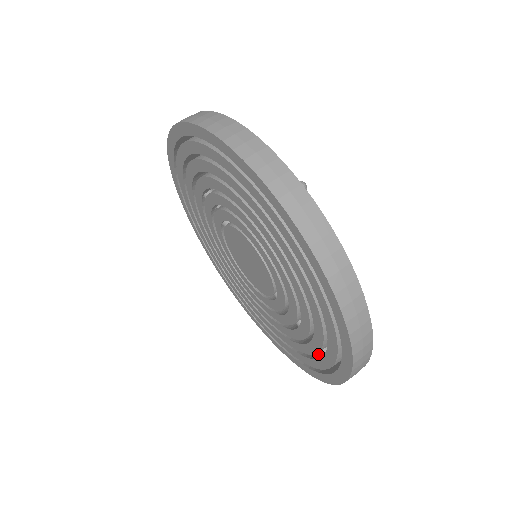
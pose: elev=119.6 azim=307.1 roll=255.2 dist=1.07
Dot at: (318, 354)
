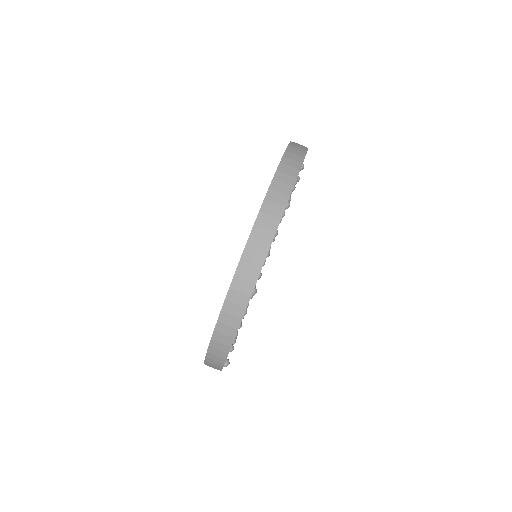
Dot at: occluded
